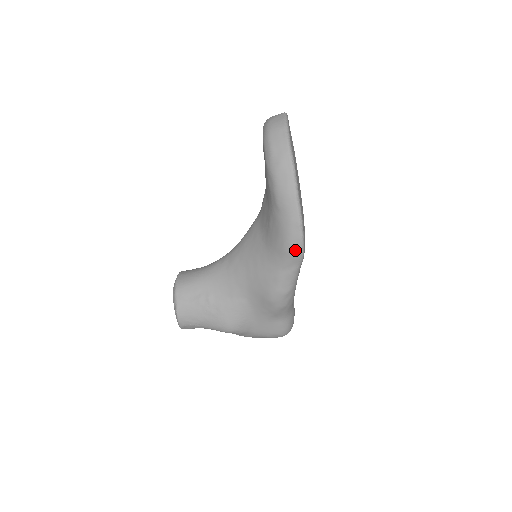
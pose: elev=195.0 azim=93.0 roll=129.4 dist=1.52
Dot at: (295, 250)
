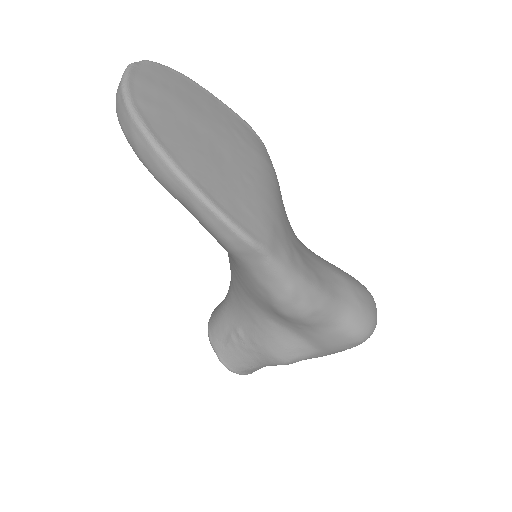
Dot at: (235, 243)
